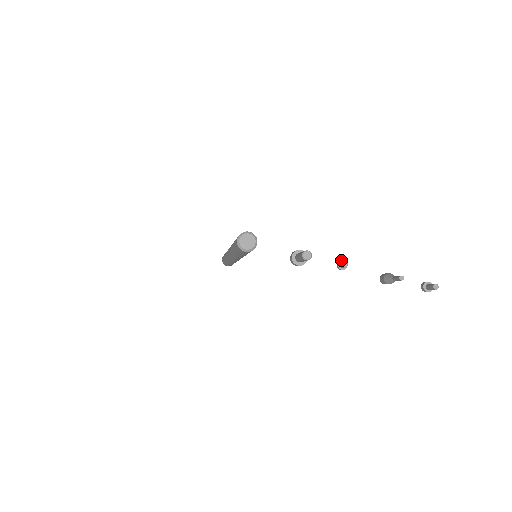
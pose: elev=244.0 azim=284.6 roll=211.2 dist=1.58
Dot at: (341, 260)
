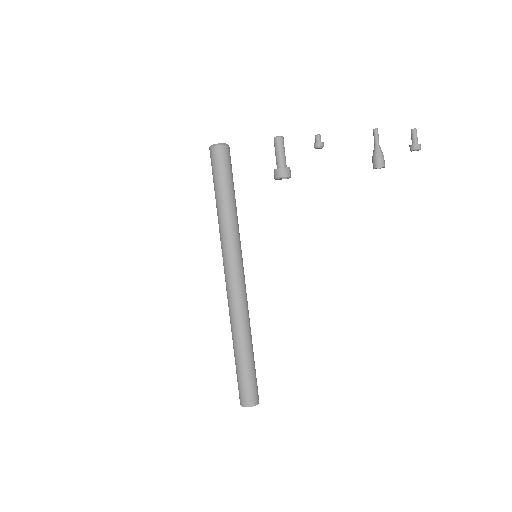
Dot at: occluded
